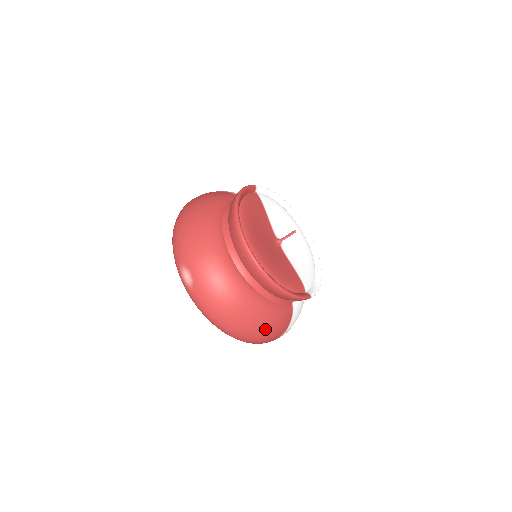
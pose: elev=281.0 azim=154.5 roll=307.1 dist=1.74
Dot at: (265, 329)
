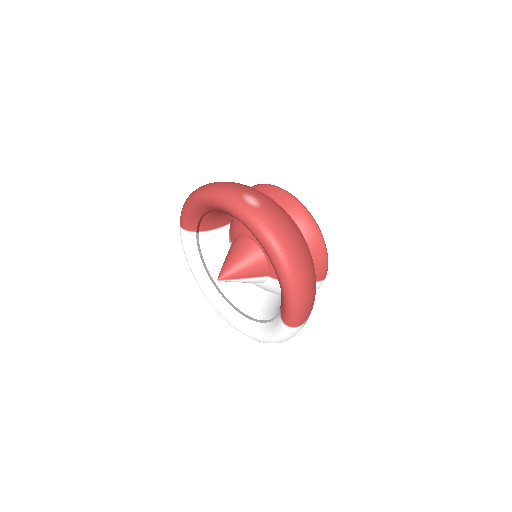
Dot at: (314, 281)
